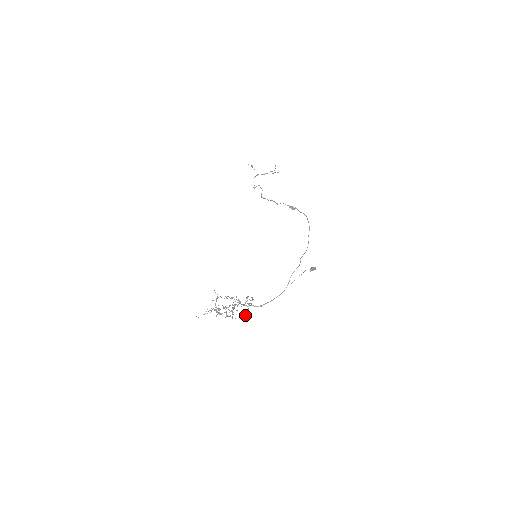
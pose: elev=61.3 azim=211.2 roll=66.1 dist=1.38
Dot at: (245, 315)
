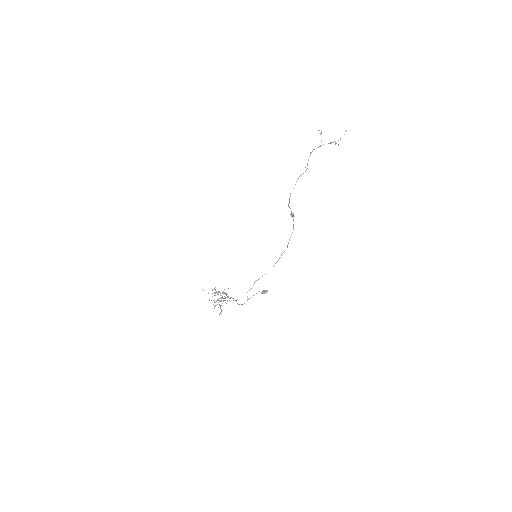
Dot at: occluded
